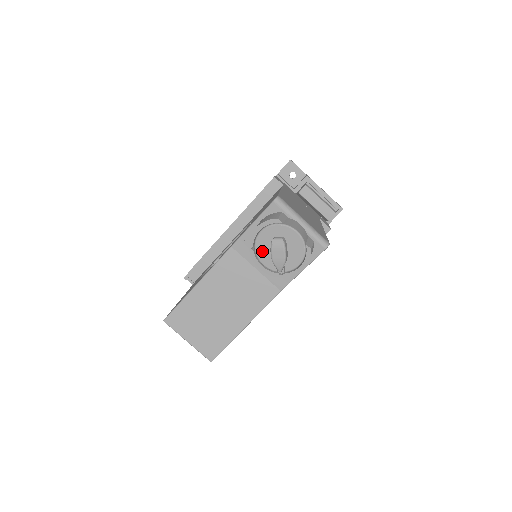
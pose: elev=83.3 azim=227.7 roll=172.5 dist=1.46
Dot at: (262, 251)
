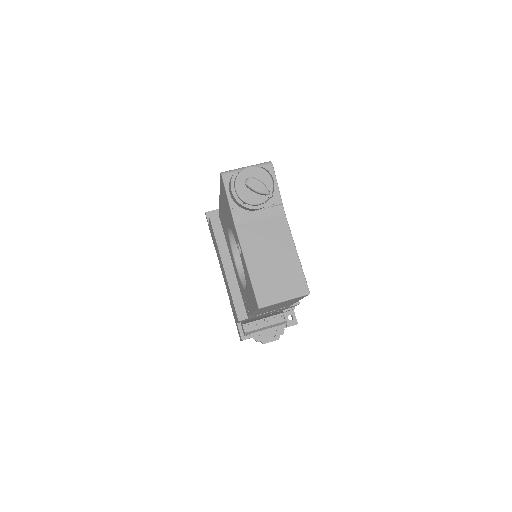
Dot at: (249, 198)
